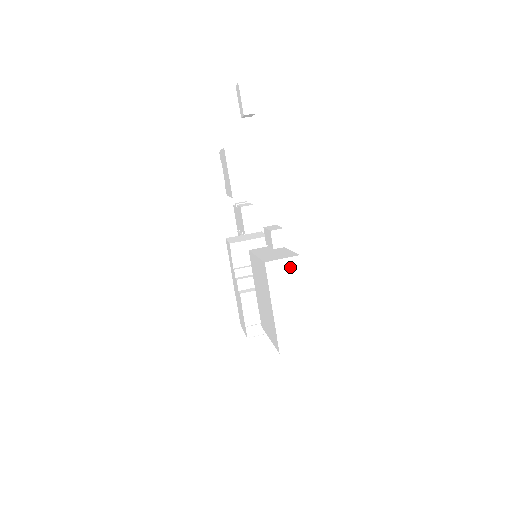
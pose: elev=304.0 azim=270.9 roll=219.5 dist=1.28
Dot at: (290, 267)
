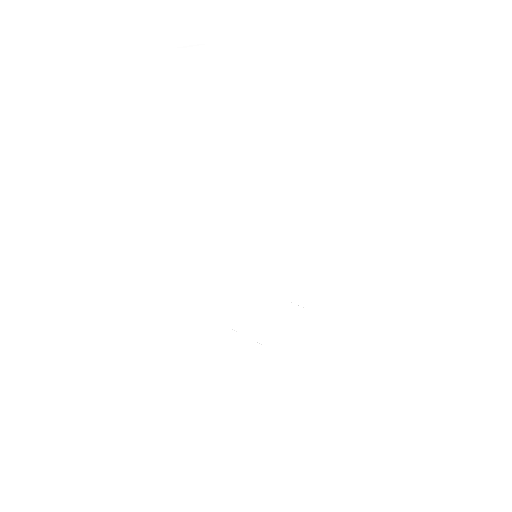
Dot at: (134, 334)
